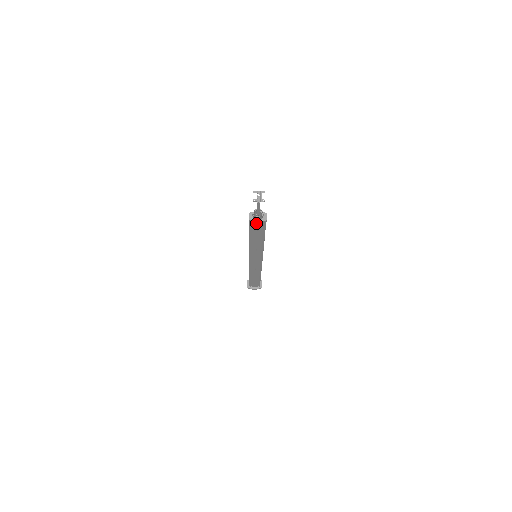
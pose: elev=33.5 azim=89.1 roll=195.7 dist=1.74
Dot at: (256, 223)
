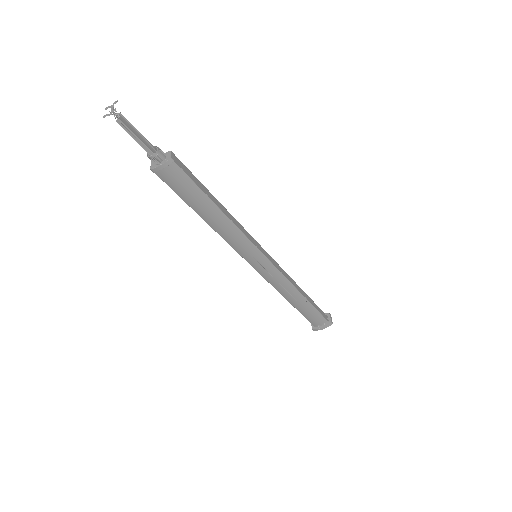
Dot at: (164, 171)
